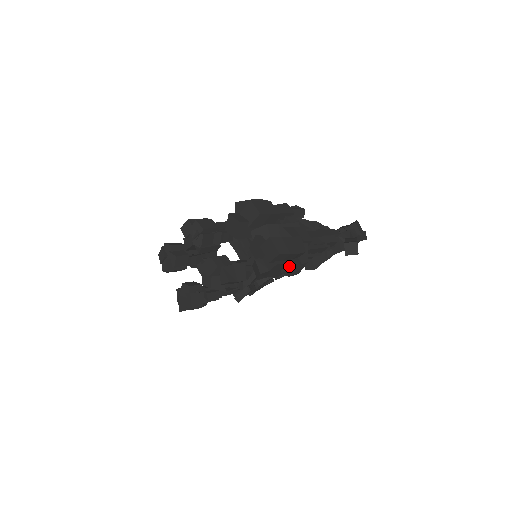
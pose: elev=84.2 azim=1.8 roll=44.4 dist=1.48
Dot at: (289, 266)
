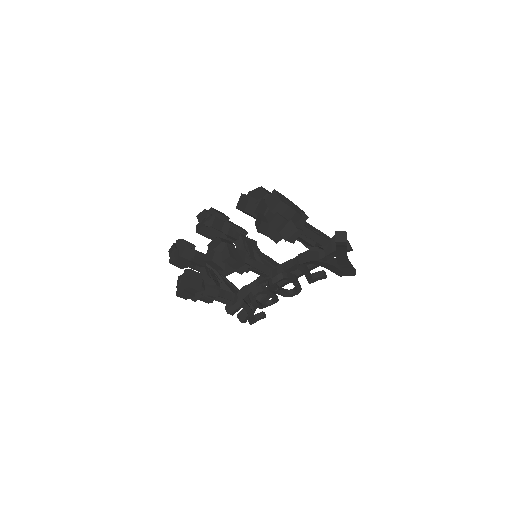
Dot at: (287, 225)
